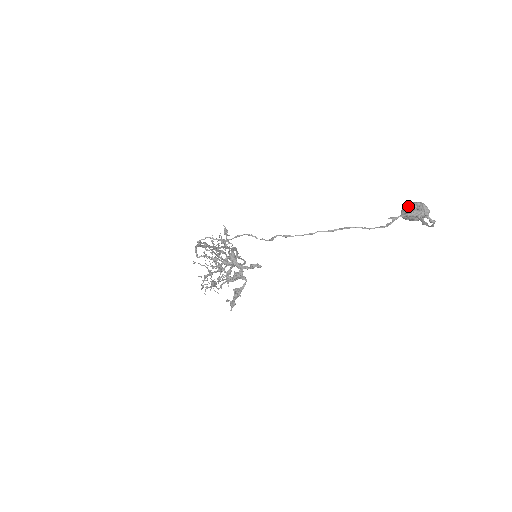
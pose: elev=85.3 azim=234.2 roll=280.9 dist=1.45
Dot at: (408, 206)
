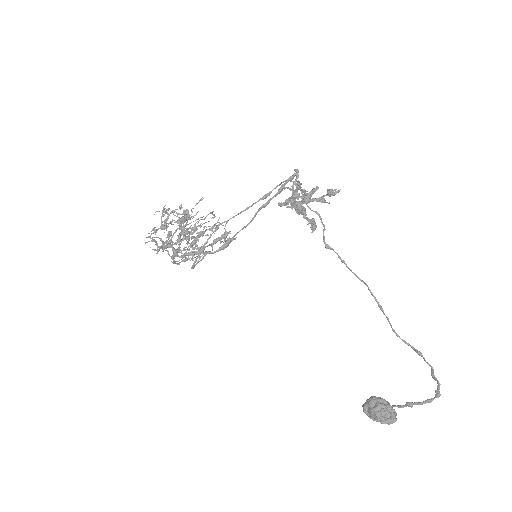
Dot at: occluded
